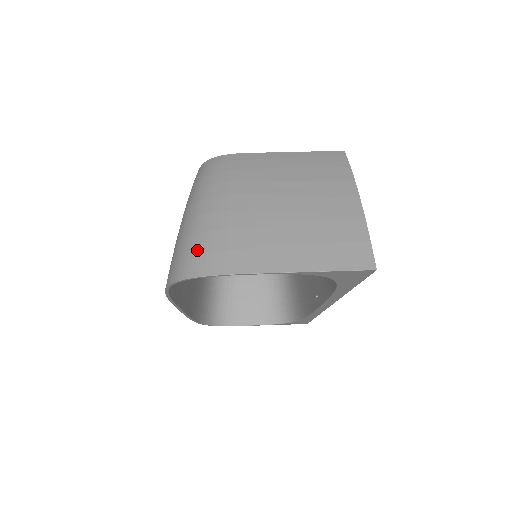
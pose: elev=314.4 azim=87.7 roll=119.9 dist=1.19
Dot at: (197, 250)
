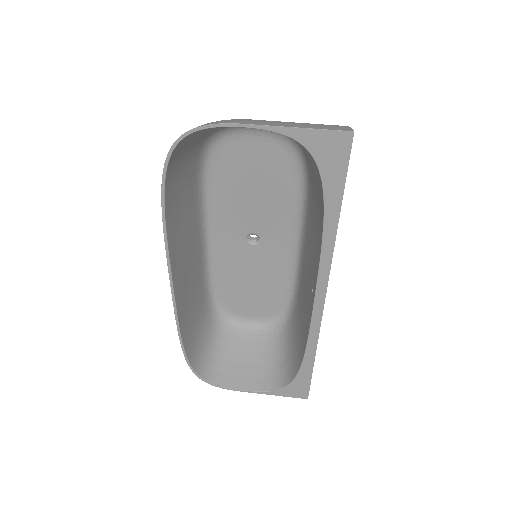
Dot at: occluded
